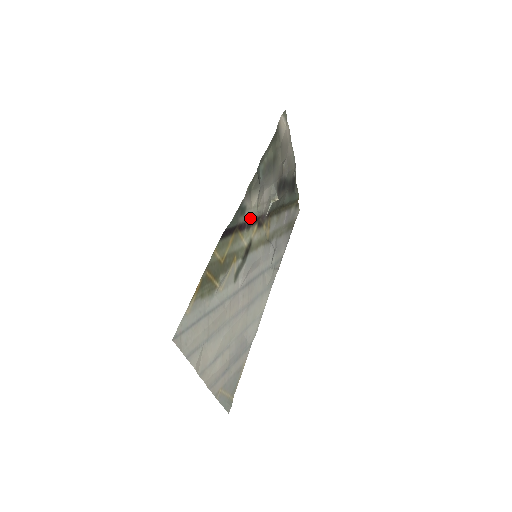
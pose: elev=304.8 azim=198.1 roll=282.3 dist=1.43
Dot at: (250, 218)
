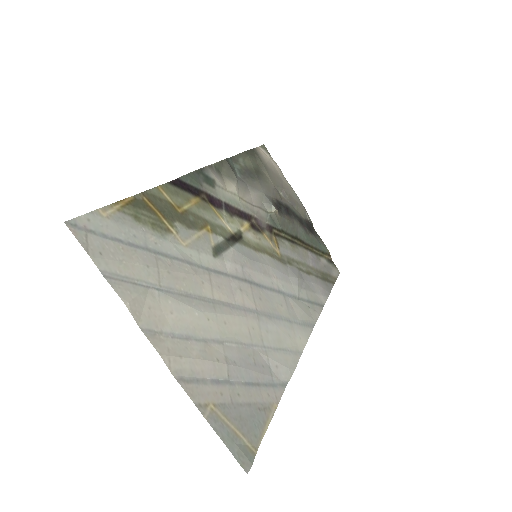
Dot at: (229, 203)
